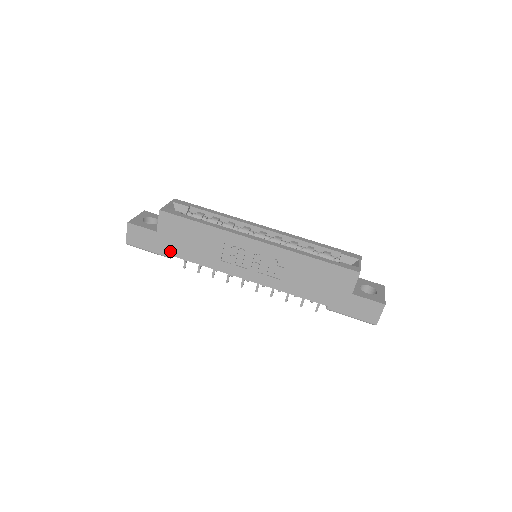
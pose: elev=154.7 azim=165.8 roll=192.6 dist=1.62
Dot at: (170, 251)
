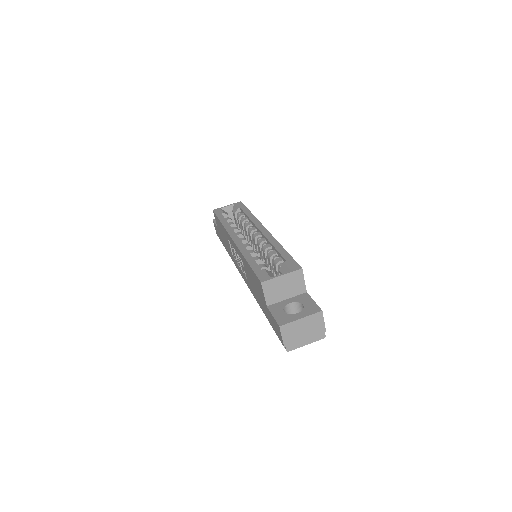
Dot at: occluded
